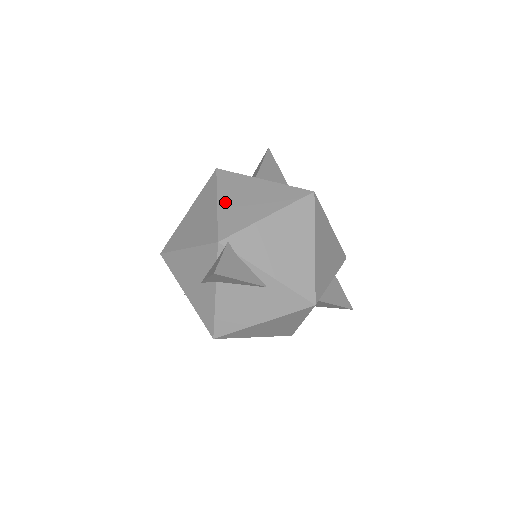
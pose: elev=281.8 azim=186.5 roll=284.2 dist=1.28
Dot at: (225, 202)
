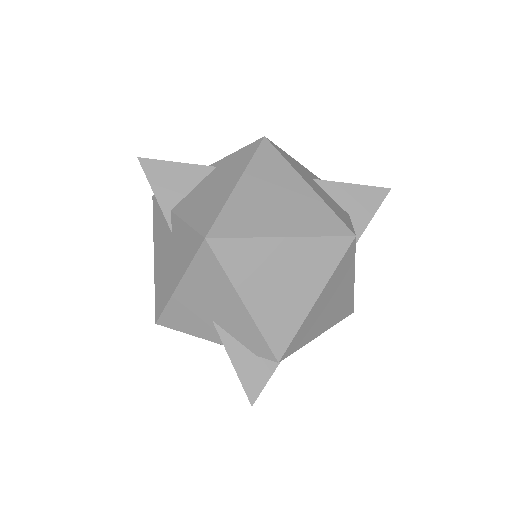
Dot at: (320, 304)
